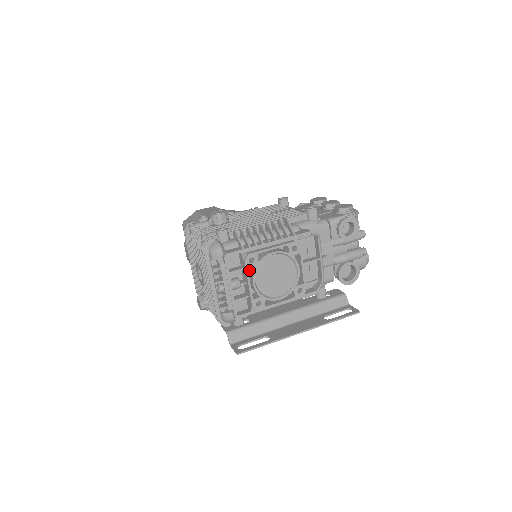
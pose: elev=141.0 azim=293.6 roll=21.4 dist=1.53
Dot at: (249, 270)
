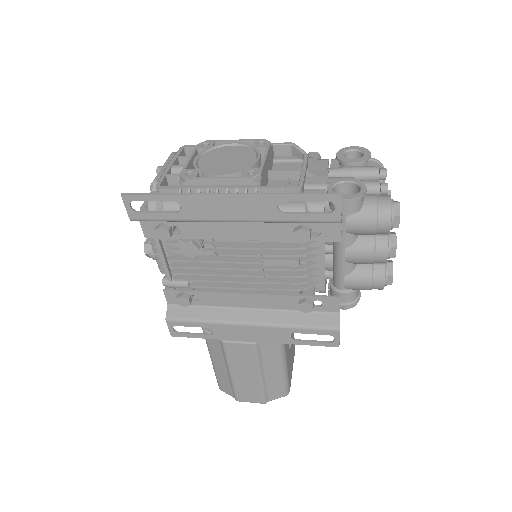
Dot at: occluded
